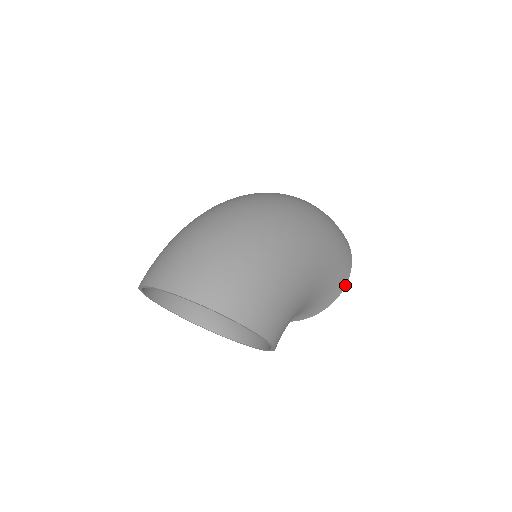
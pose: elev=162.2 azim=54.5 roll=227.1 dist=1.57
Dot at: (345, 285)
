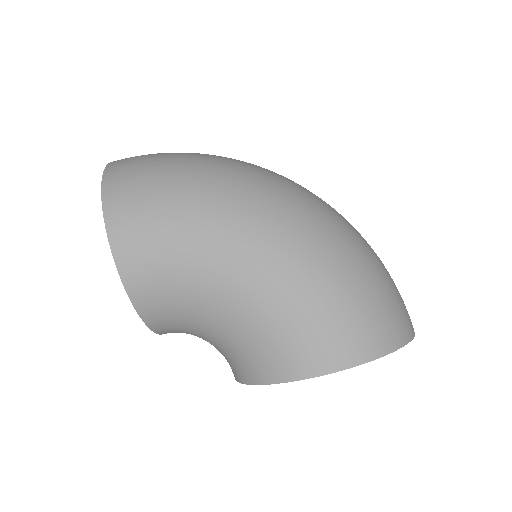
Dot at: (320, 374)
